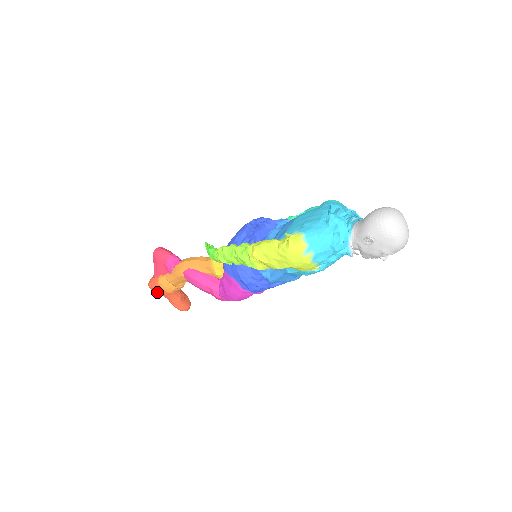
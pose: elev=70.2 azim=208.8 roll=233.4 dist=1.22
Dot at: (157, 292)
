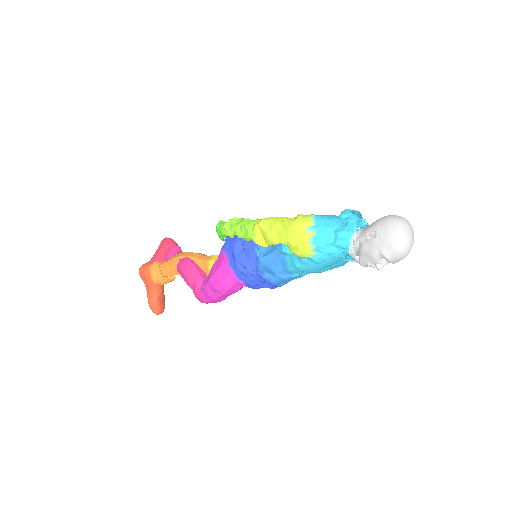
Dot at: (143, 278)
